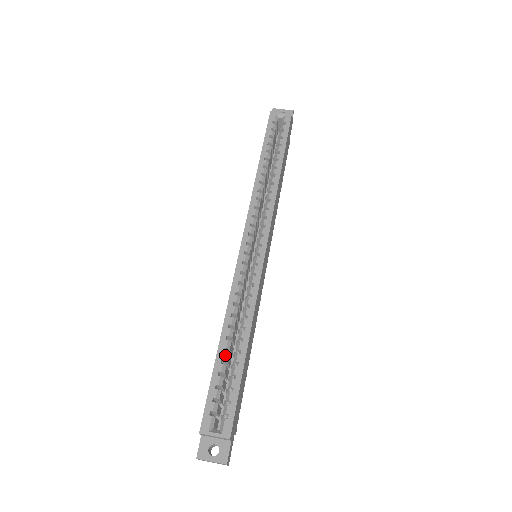
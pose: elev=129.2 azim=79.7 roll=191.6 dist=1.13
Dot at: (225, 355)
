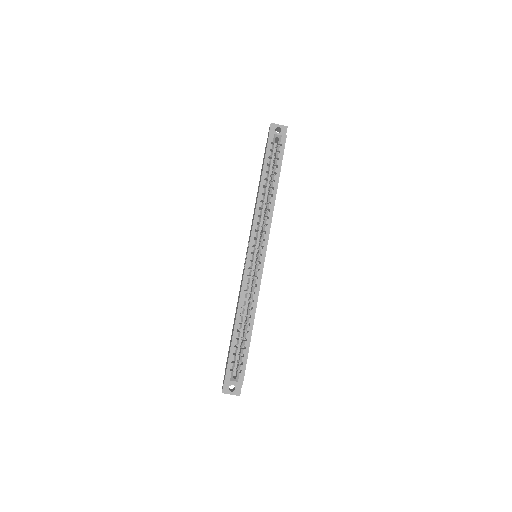
Dot at: (238, 334)
